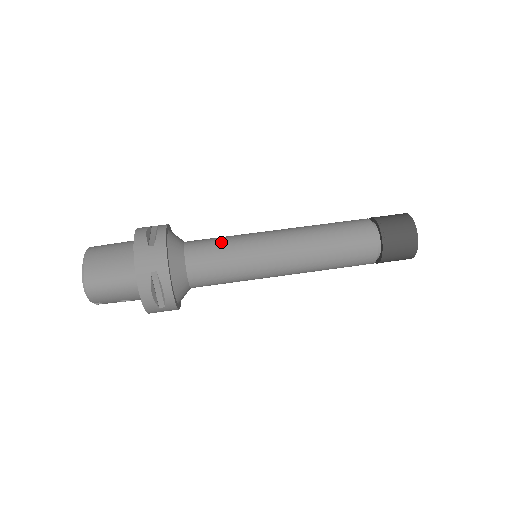
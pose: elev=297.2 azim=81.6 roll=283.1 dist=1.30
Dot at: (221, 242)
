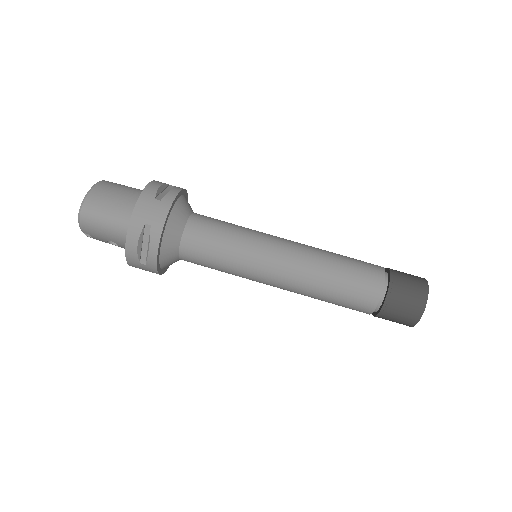
Dot at: (227, 227)
